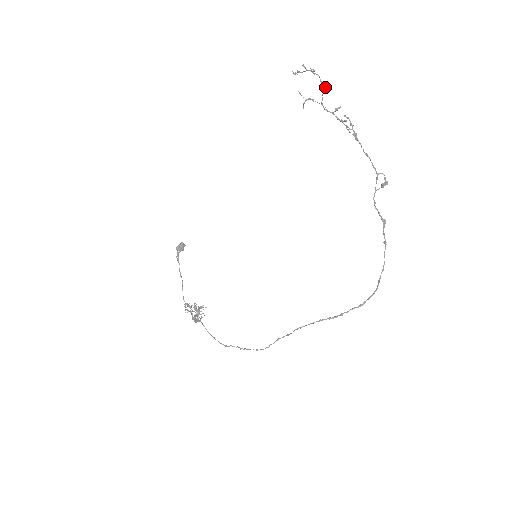
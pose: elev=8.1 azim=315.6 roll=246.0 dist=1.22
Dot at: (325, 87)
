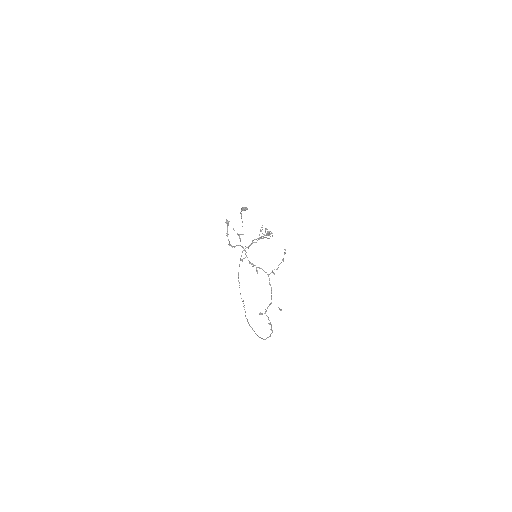
Dot at: (232, 247)
